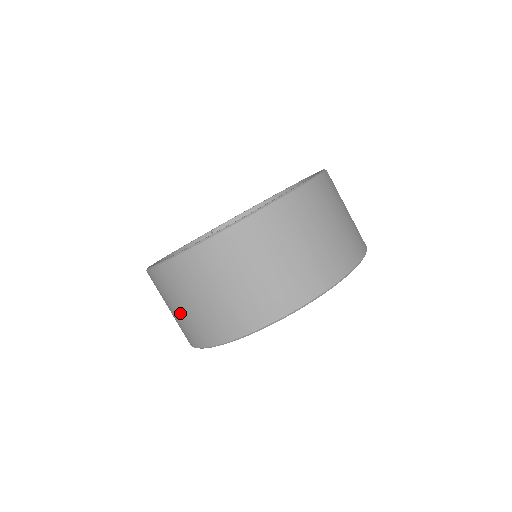
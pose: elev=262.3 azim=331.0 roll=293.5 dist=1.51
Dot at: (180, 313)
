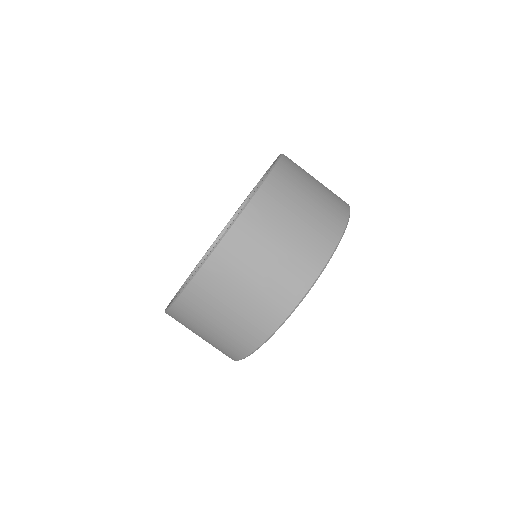
Dot at: occluded
